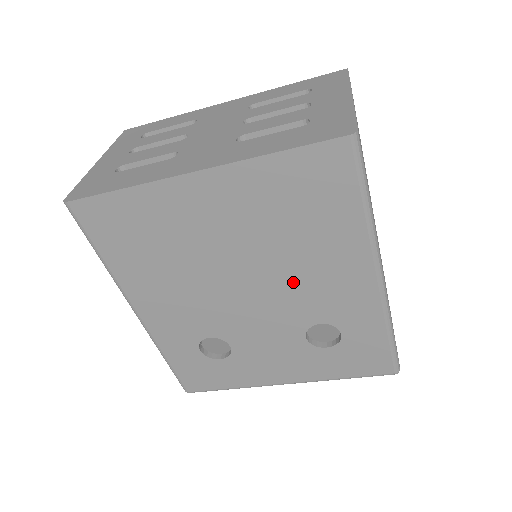
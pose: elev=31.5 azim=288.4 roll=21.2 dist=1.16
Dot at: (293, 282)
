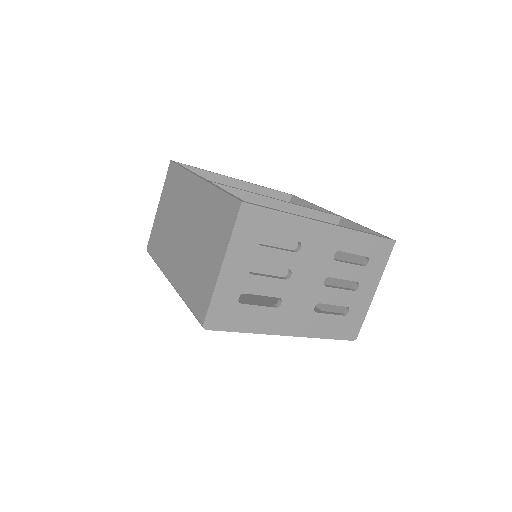
Dot at: occluded
